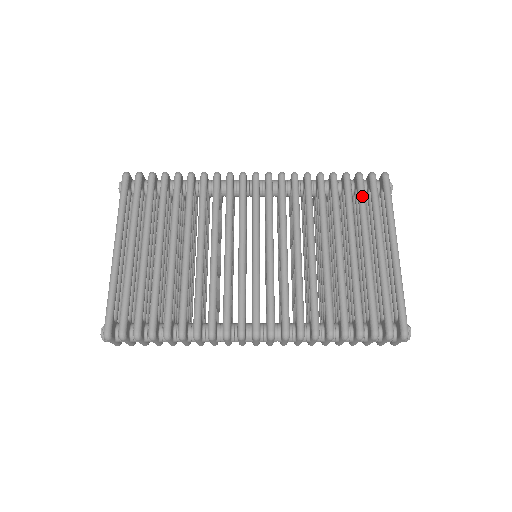
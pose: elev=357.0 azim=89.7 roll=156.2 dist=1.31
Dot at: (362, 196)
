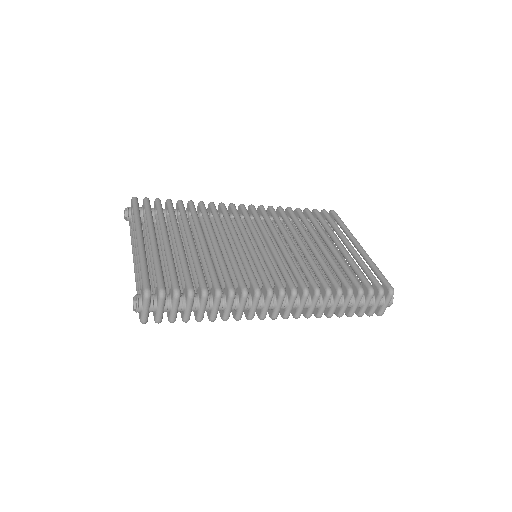
Dot at: (323, 219)
